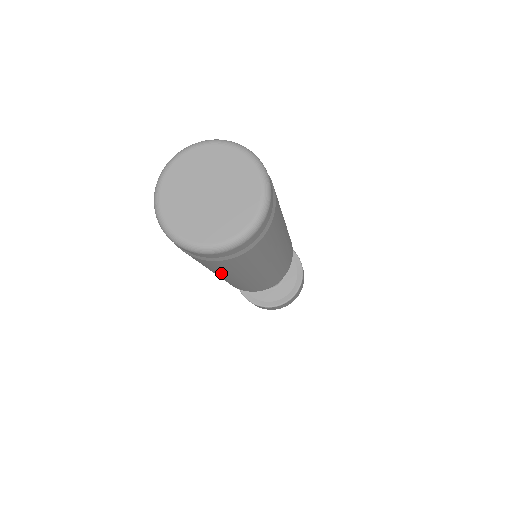
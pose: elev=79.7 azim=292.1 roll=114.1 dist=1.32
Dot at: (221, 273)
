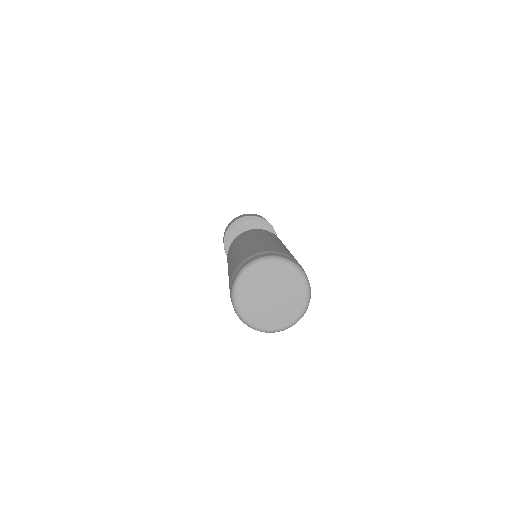
Dot at: occluded
